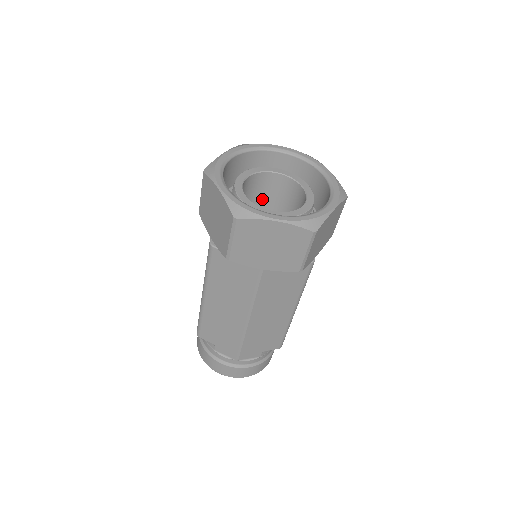
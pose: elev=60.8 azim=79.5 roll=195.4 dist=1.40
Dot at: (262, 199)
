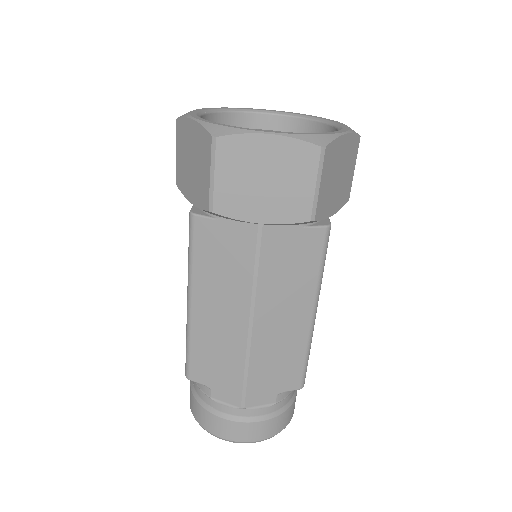
Dot at: occluded
